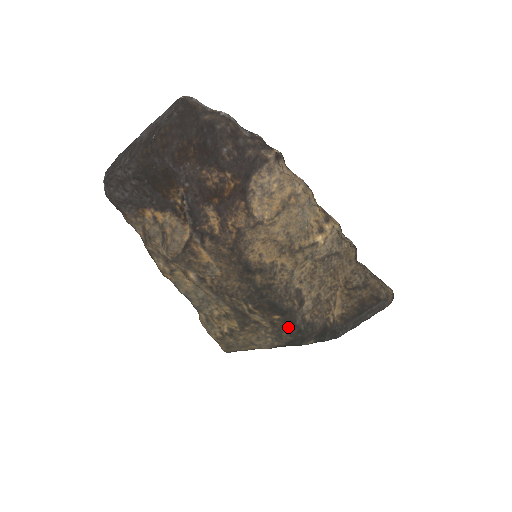
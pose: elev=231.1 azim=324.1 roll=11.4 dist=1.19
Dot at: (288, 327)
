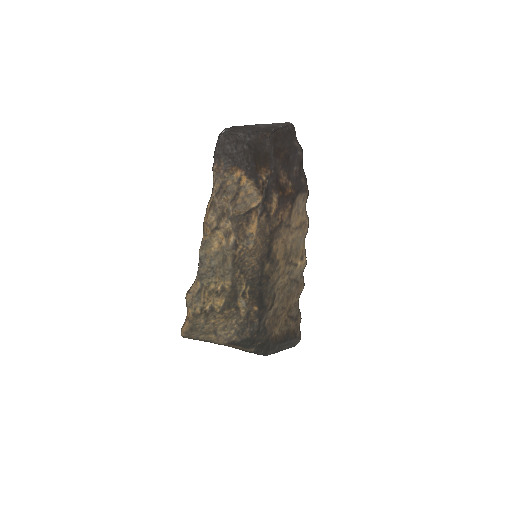
Dot at: (254, 323)
